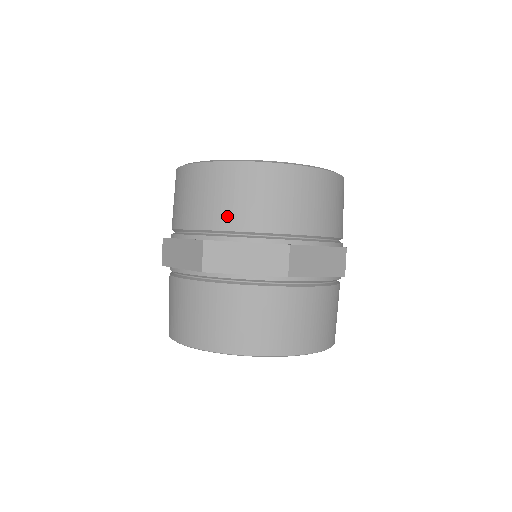
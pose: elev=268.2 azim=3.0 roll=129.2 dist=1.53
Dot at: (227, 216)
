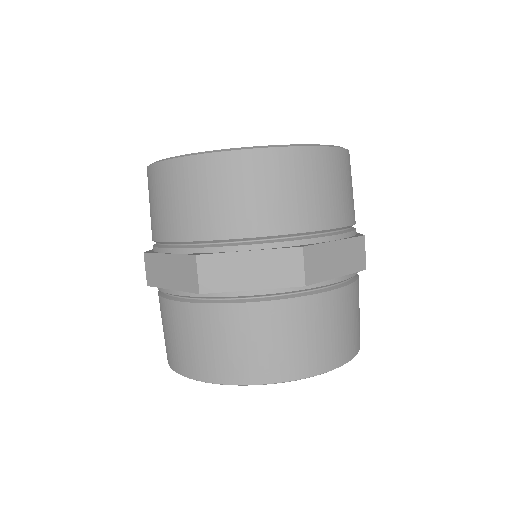
Dot at: (156, 225)
